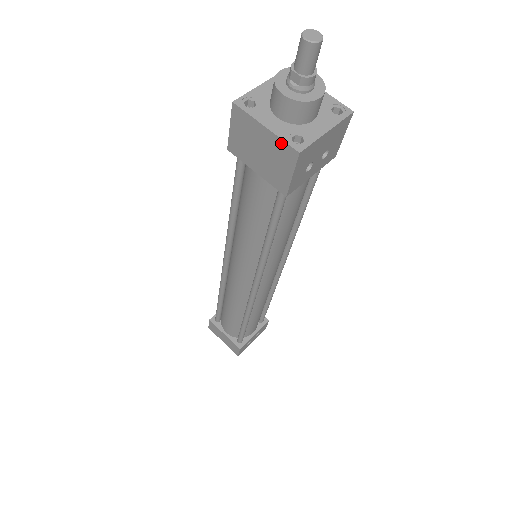
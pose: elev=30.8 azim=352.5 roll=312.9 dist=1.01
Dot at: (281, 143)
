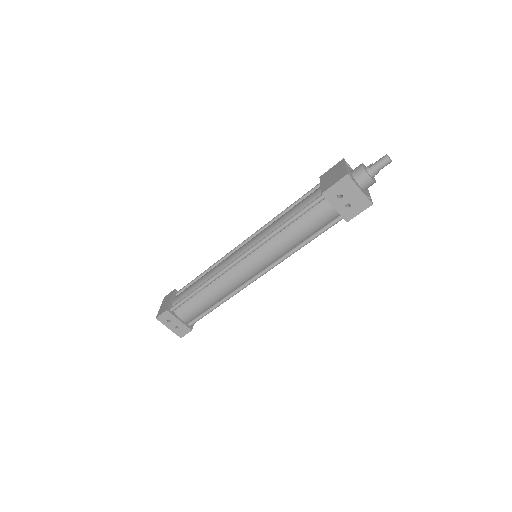
Dot at: (345, 171)
